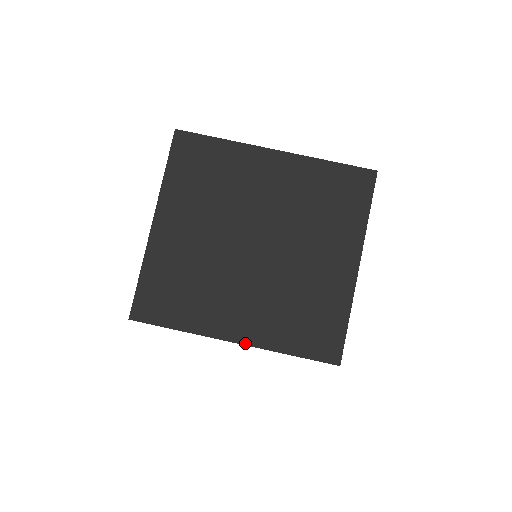
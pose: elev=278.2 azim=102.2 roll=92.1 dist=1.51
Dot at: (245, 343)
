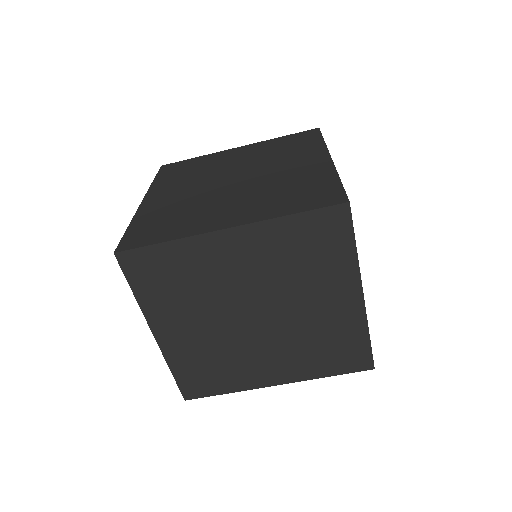
Dot at: (287, 382)
